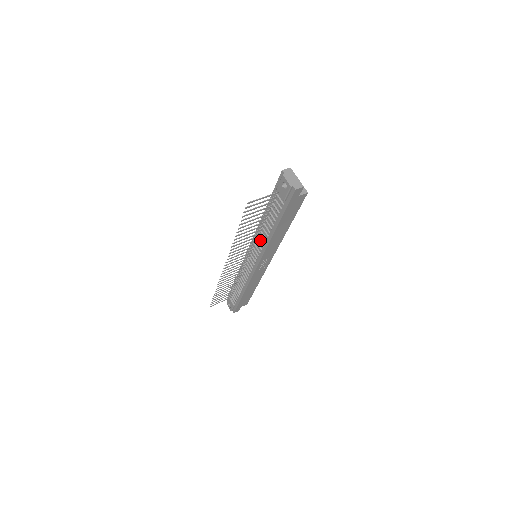
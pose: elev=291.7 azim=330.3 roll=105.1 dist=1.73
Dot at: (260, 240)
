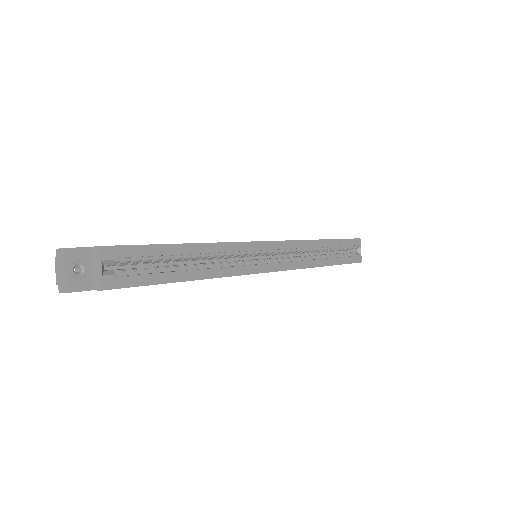
Dot at: occluded
